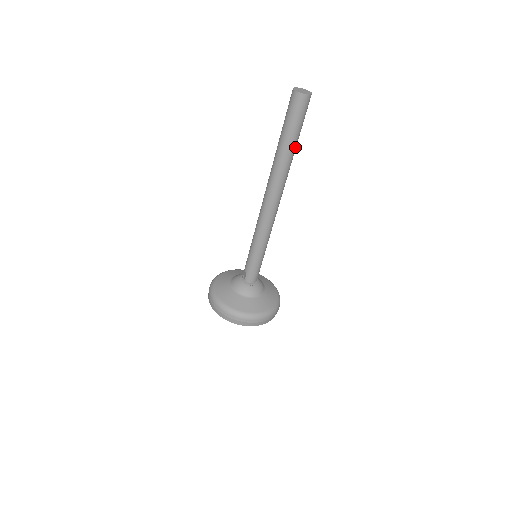
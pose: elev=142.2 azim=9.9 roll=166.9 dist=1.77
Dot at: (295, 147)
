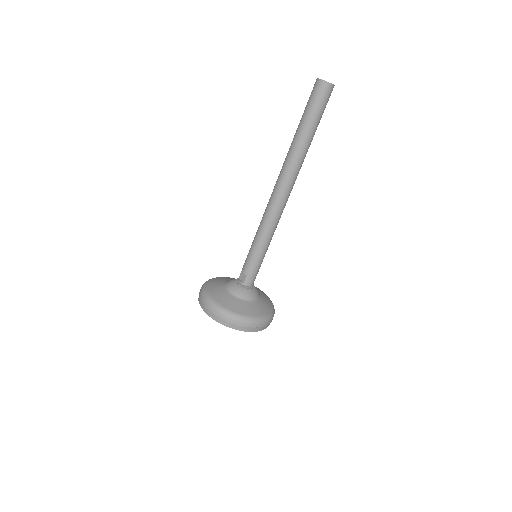
Dot at: occluded
